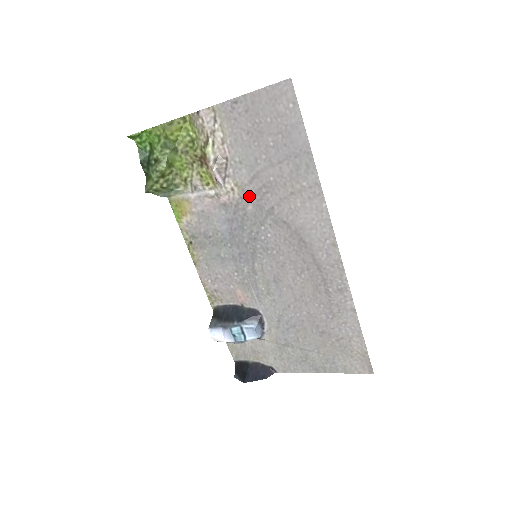
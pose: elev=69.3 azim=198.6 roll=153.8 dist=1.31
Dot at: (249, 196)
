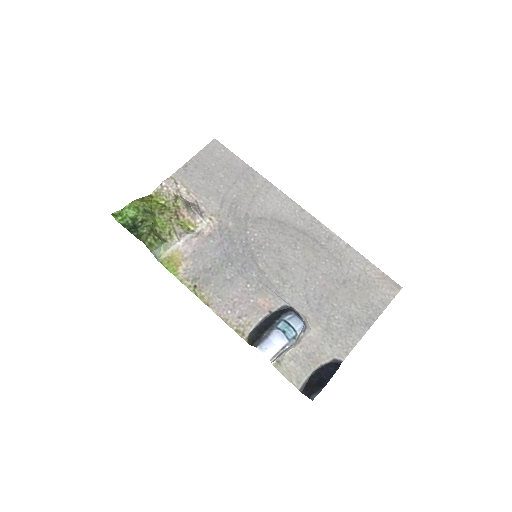
Dot at: (225, 217)
